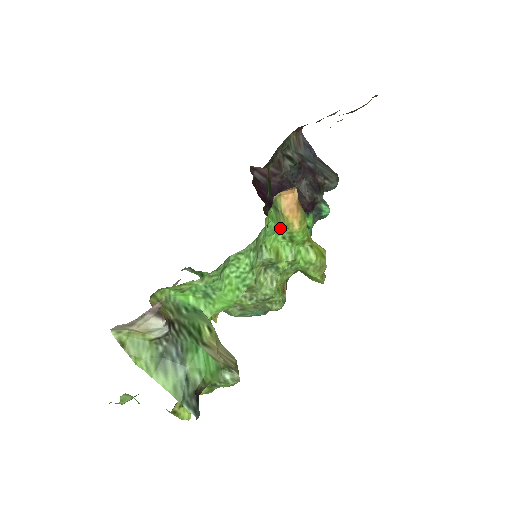
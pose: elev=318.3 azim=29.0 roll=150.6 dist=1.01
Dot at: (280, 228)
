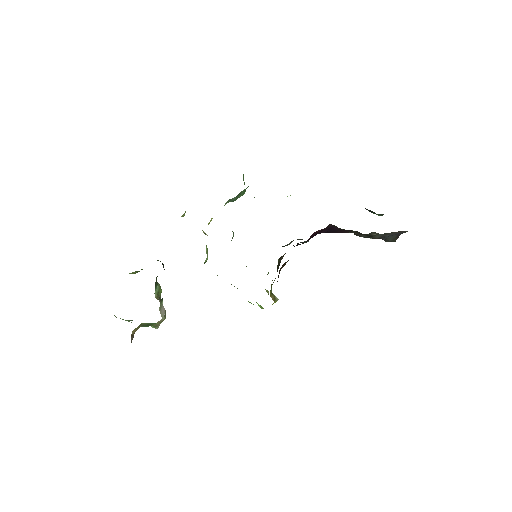
Dot at: occluded
